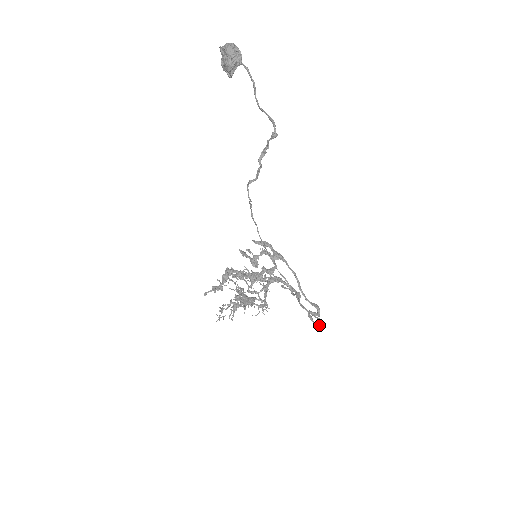
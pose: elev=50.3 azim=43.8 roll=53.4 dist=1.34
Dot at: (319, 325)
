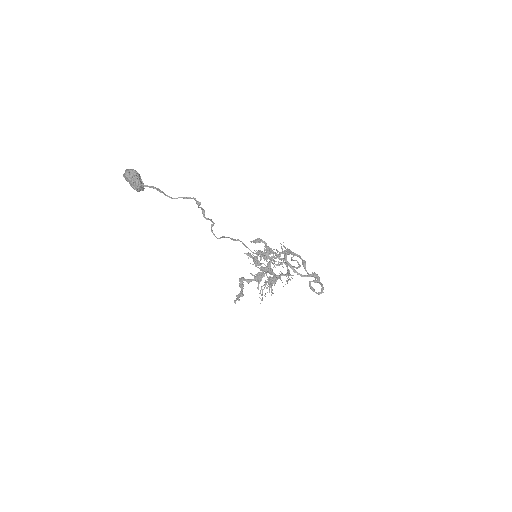
Dot at: (319, 292)
